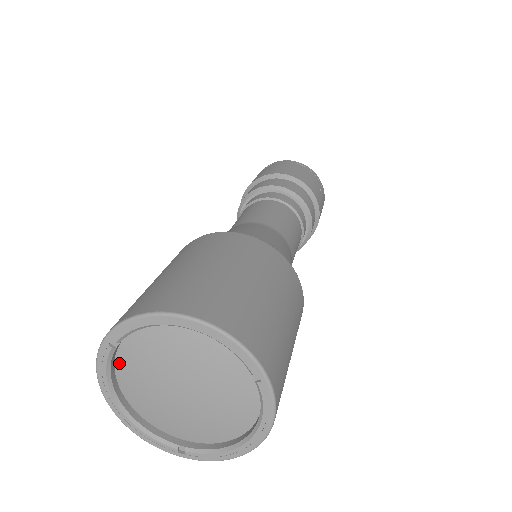
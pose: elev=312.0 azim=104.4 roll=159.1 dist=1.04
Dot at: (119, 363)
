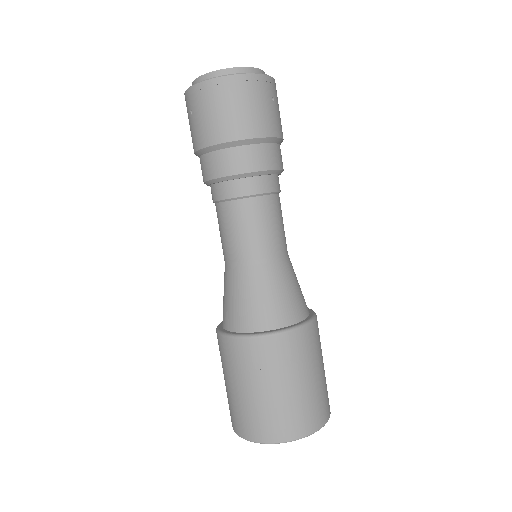
Dot at: occluded
